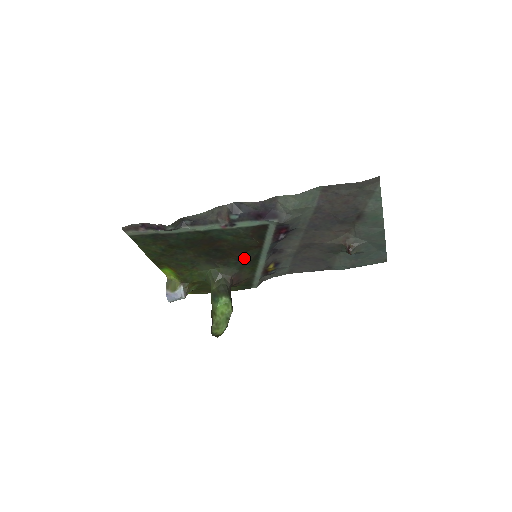
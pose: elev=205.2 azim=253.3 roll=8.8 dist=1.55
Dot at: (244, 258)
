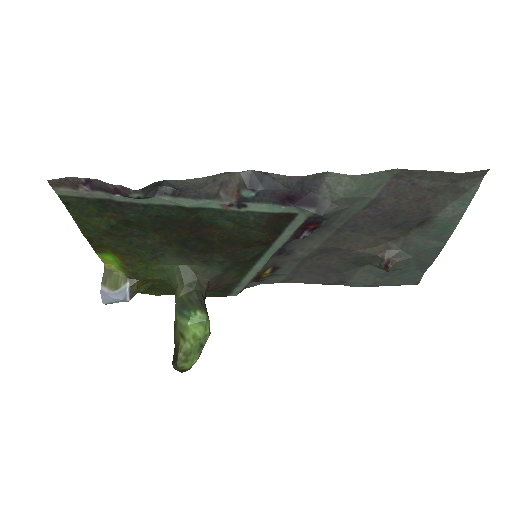
Dot at: (237, 256)
